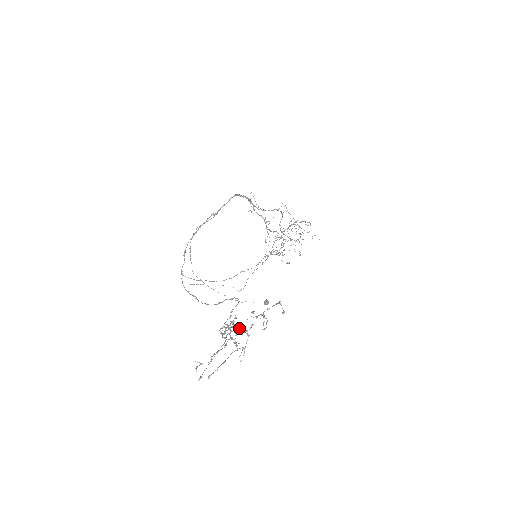
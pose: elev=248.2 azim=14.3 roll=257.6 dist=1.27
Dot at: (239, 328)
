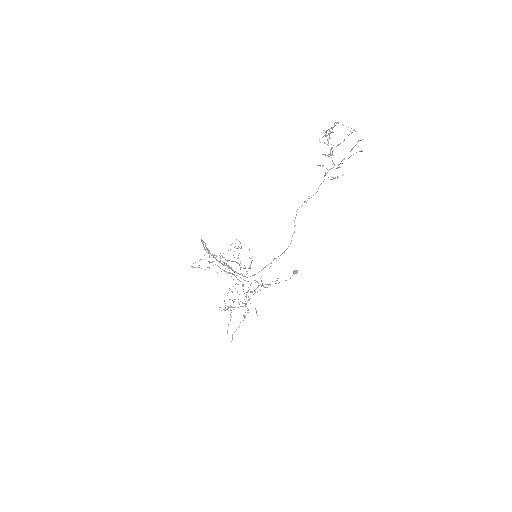
Dot at: occluded
